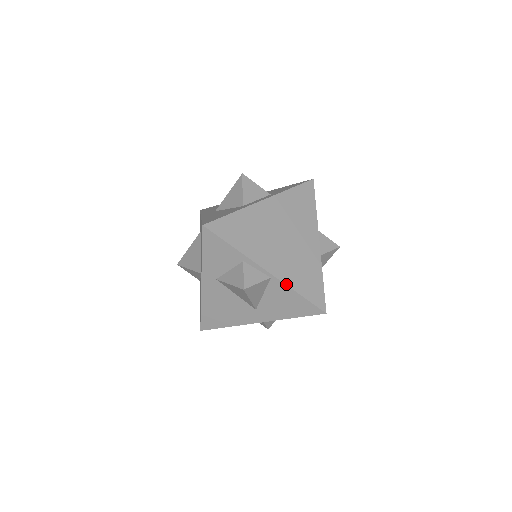
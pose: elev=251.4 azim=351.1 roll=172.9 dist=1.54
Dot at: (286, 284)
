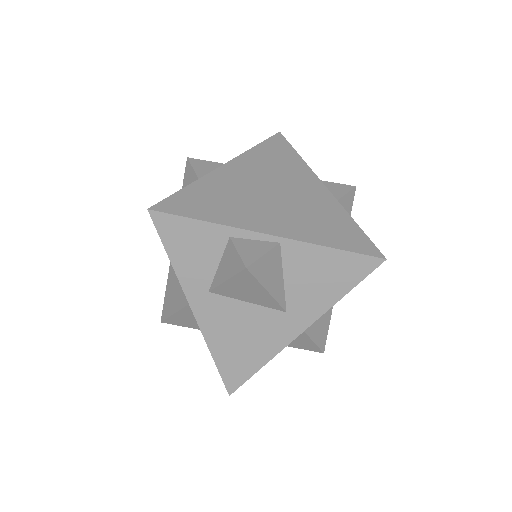
Dot at: (306, 242)
